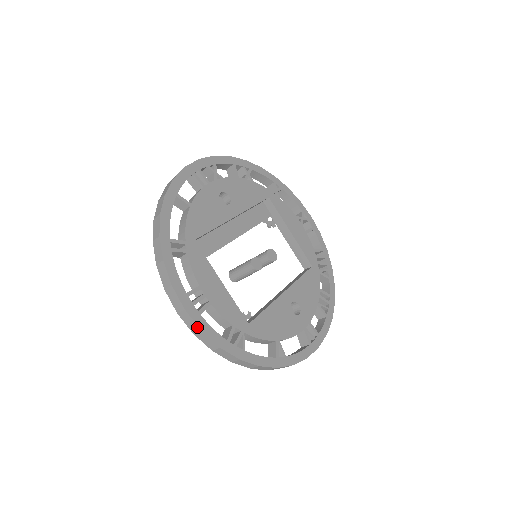
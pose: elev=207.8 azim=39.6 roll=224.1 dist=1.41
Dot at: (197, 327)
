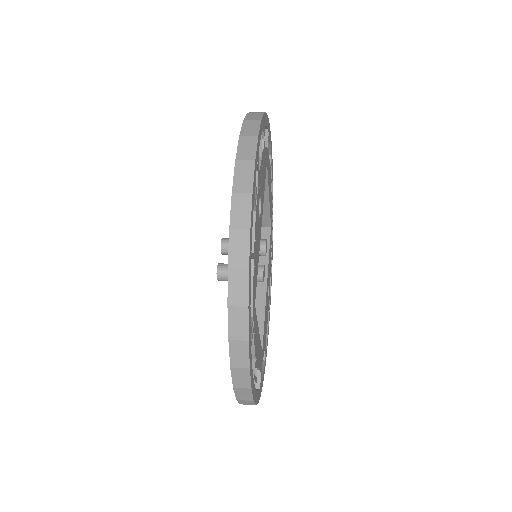
Dot at: (253, 404)
